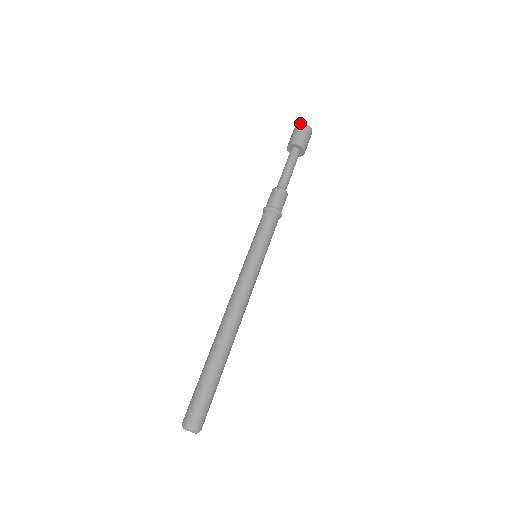
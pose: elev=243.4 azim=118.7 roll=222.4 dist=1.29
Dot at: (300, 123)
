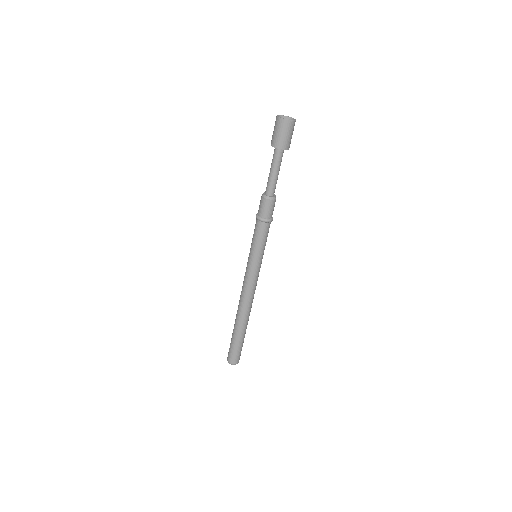
Dot at: (280, 119)
